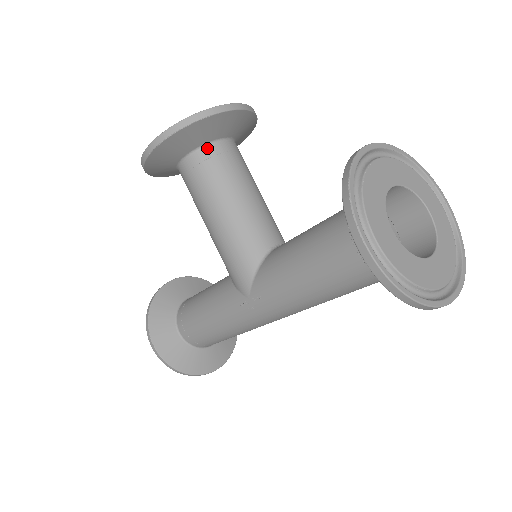
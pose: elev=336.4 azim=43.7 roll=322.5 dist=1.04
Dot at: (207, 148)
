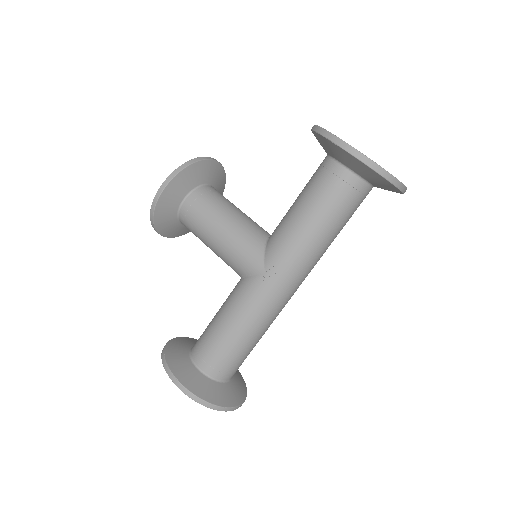
Dot at: (201, 188)
